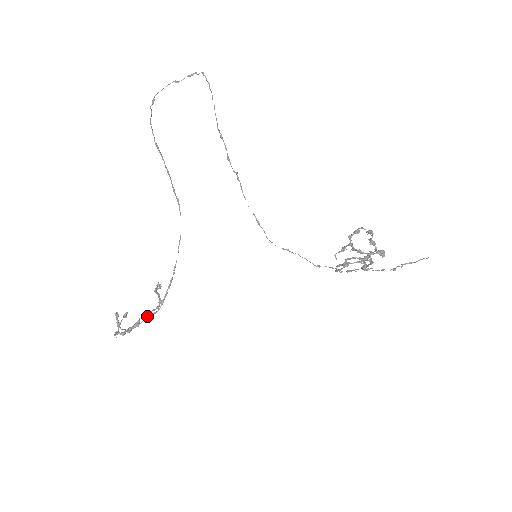
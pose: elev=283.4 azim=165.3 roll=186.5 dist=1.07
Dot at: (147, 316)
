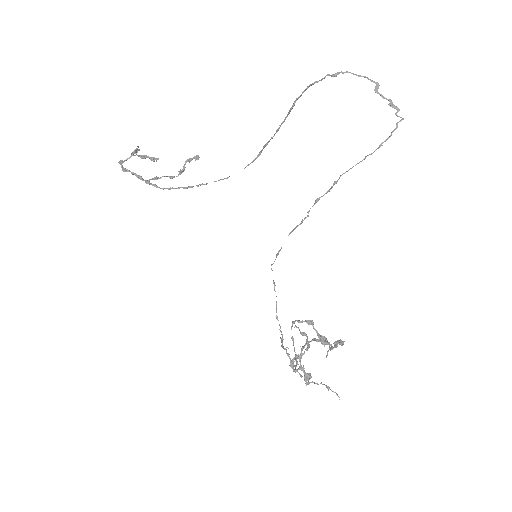
Dot at: (153, 179)
